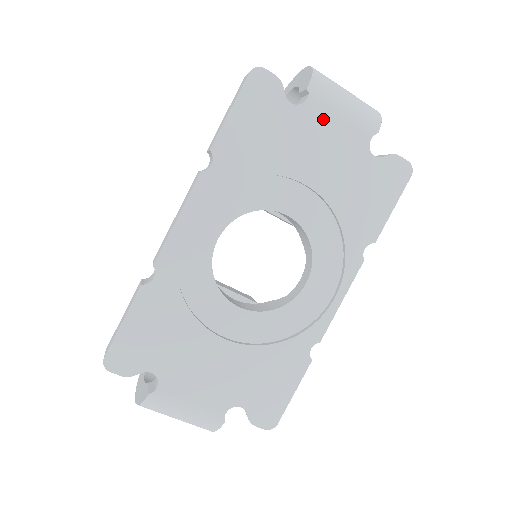
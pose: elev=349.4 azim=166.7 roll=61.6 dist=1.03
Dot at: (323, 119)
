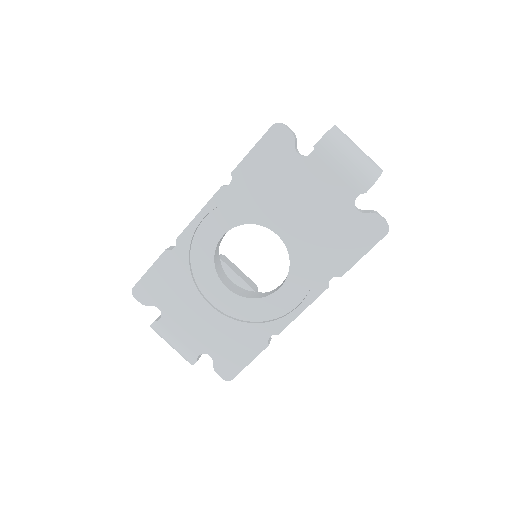
Dot at: (321, 171)
